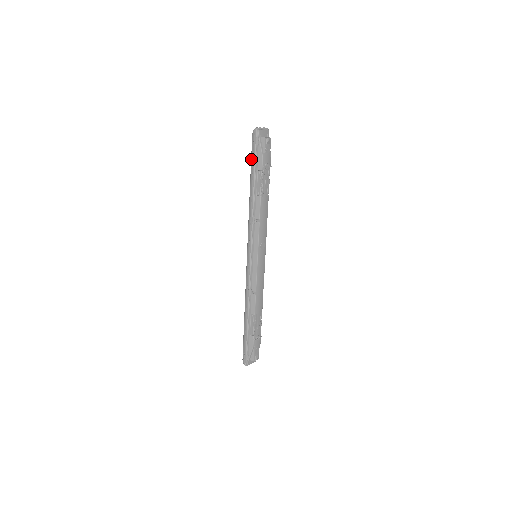
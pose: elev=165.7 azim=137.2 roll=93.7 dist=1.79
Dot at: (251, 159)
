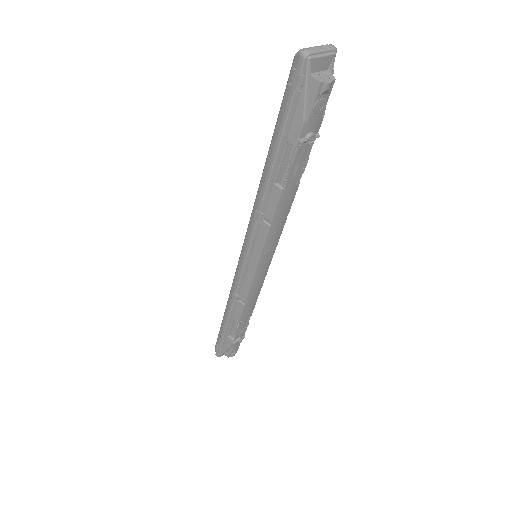
Dot at: (279, 111)
